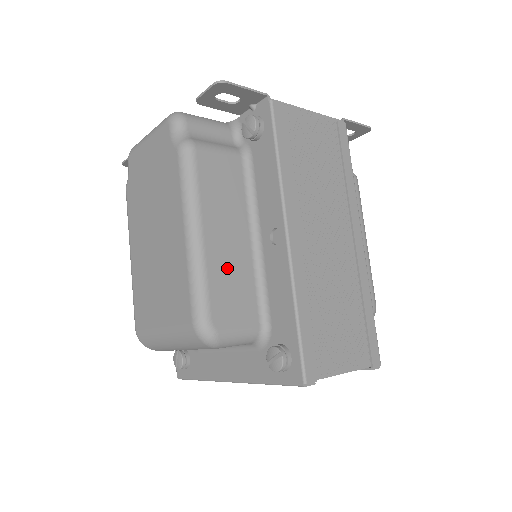
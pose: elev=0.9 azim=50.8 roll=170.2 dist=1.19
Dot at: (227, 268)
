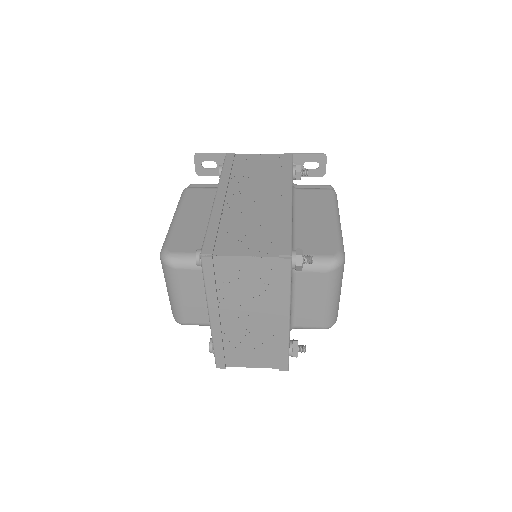
Dot at: (189, 229)
